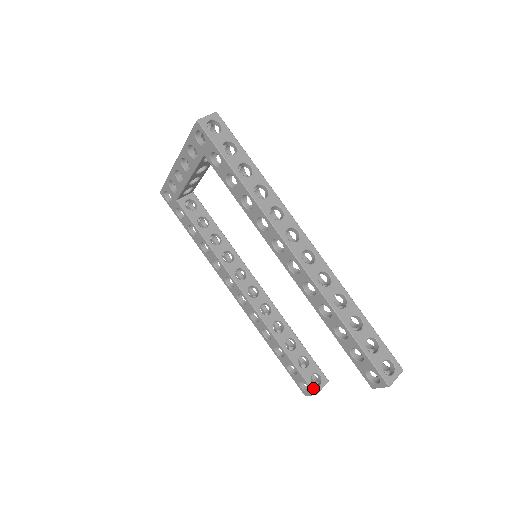
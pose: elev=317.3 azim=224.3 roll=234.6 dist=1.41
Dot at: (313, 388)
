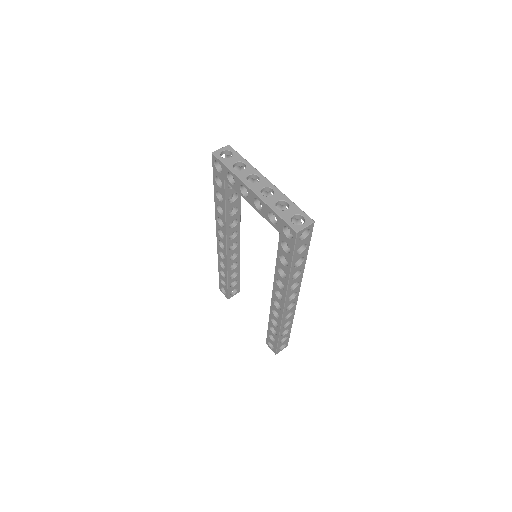
Dot at: (229, 296)
